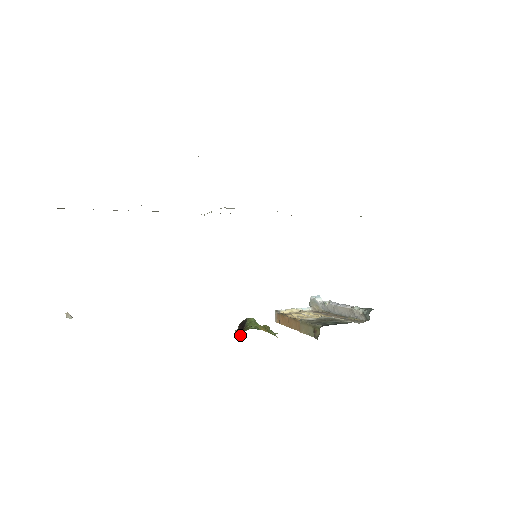
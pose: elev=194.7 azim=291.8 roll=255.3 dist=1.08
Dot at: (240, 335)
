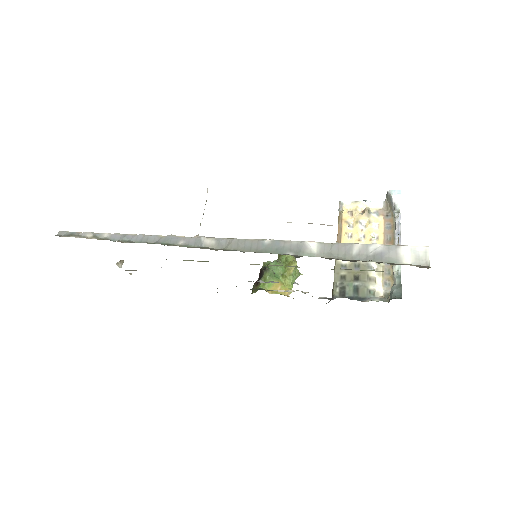
Dot at: (252, 291)
